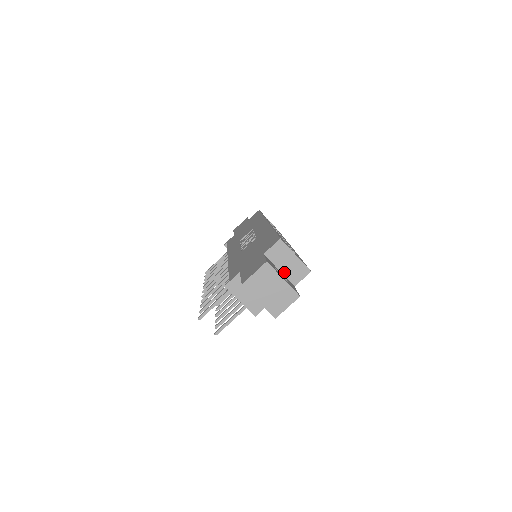
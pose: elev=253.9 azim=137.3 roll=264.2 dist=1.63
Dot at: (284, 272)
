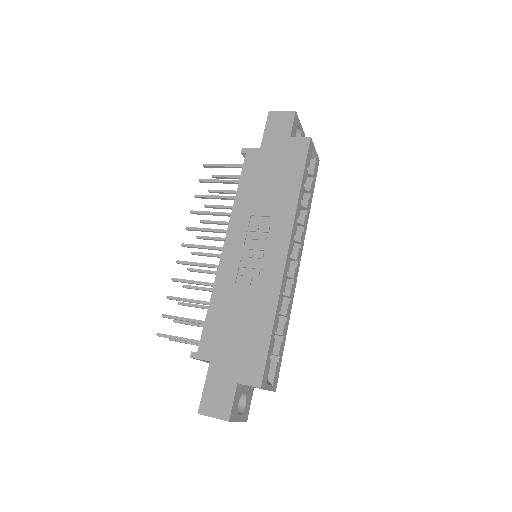
Dot at: (250, 386)
